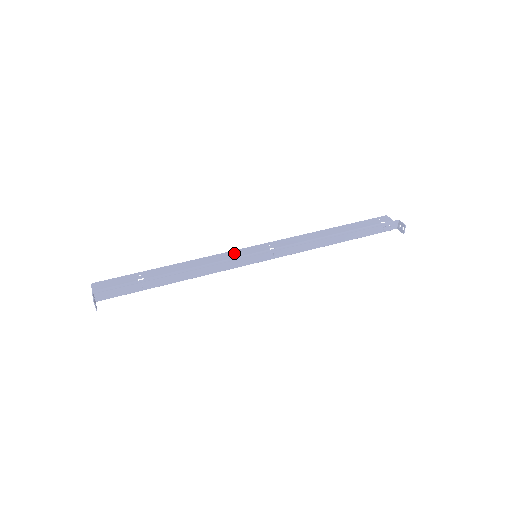
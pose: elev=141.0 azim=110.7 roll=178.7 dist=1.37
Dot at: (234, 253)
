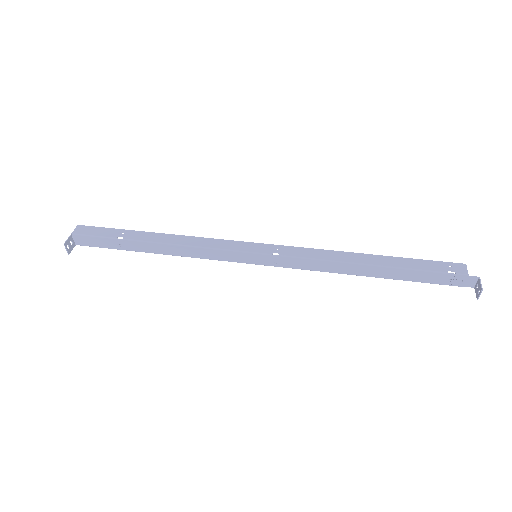
Dot at: (230, 244)
